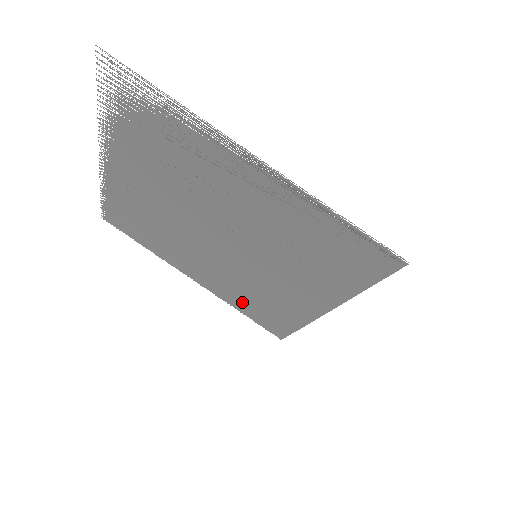
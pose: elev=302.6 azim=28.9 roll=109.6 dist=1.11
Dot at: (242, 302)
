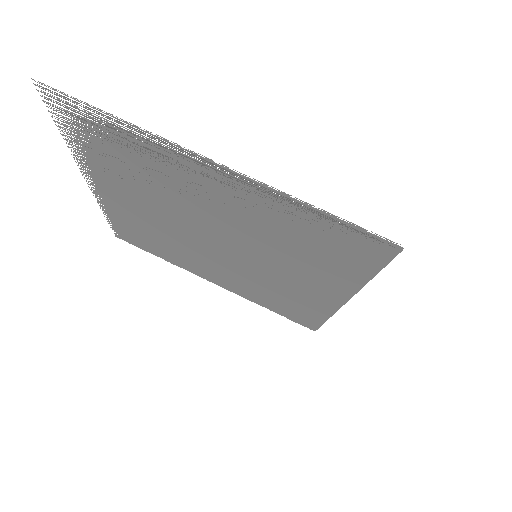
Dot at: (264, 300)
